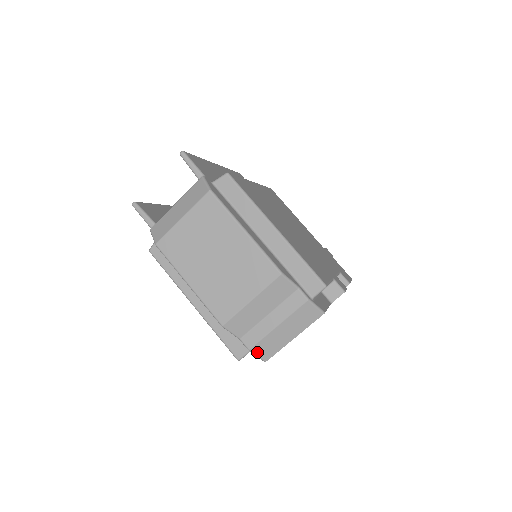
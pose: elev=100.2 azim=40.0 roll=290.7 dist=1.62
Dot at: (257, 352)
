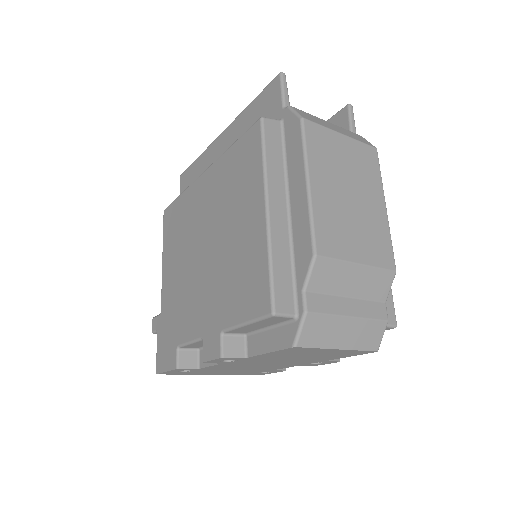
Dot at: (307, 324)
